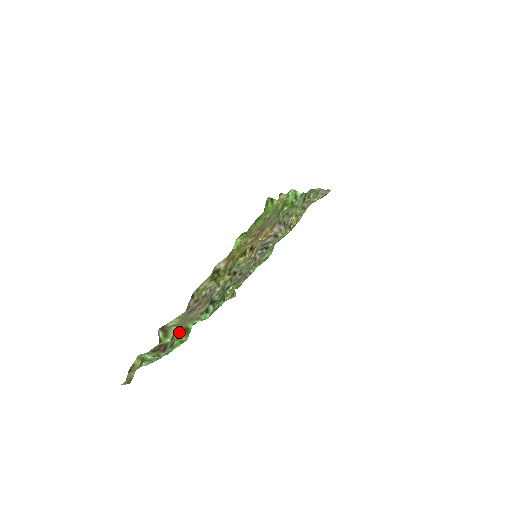
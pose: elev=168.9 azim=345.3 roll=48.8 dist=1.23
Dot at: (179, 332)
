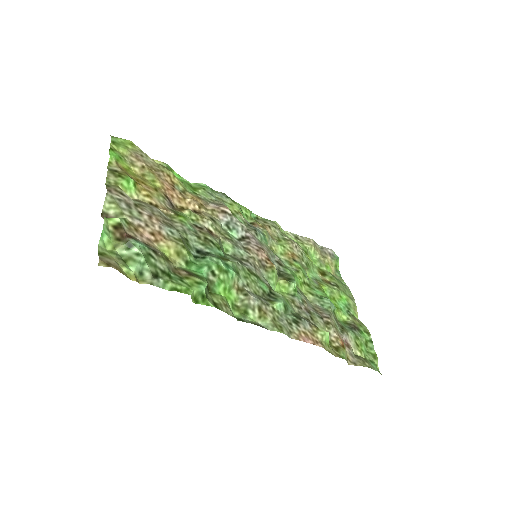
Dot at: (180, 271)
